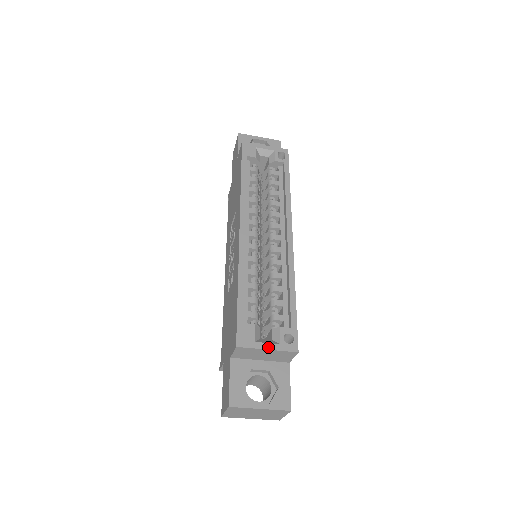
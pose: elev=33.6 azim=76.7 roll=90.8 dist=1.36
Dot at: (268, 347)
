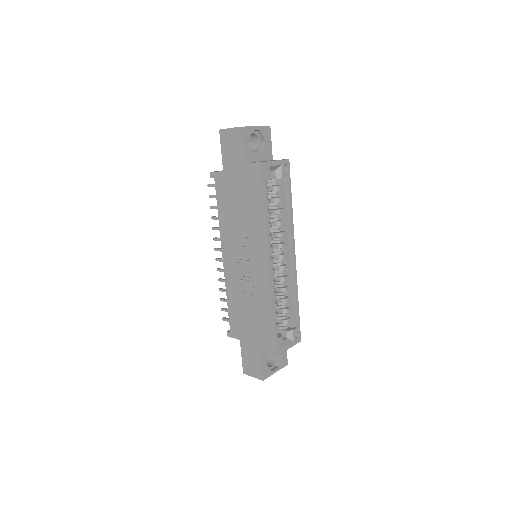
Dot at: (289, 347)
